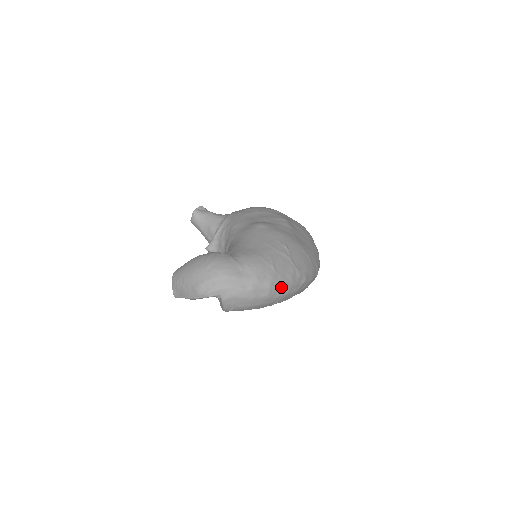
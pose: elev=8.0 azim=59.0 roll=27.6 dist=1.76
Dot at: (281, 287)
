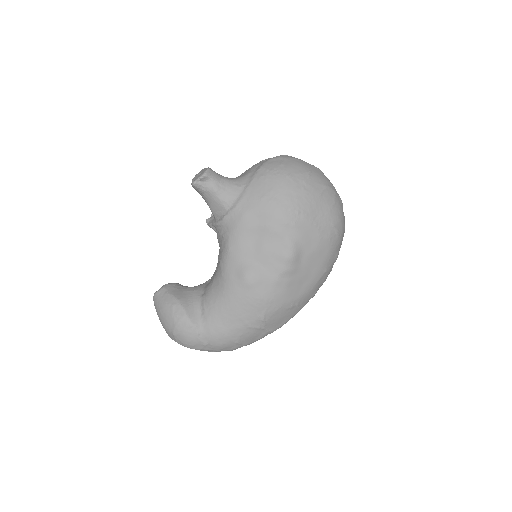
Dot at: (246, 345)
